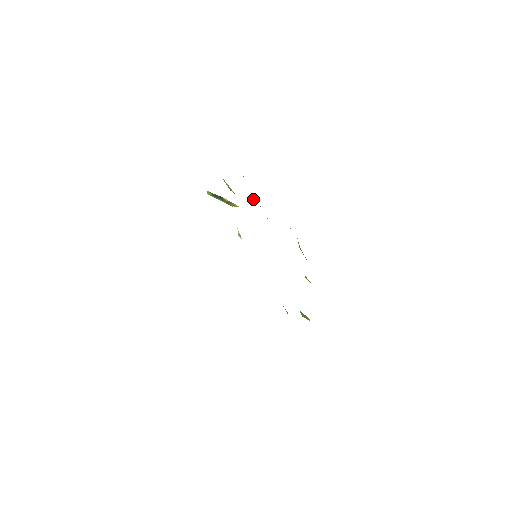
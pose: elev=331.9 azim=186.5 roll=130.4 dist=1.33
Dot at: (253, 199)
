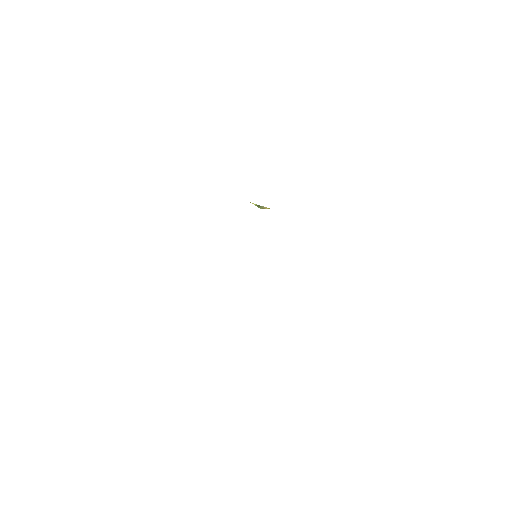
Dot at: occluded
